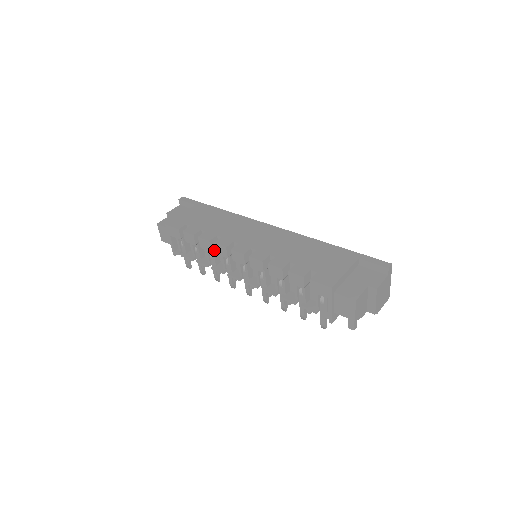
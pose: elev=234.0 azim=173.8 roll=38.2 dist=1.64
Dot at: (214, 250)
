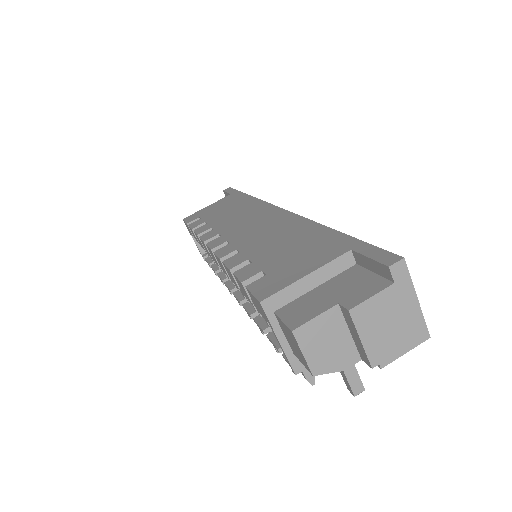
Dot at: occluded
